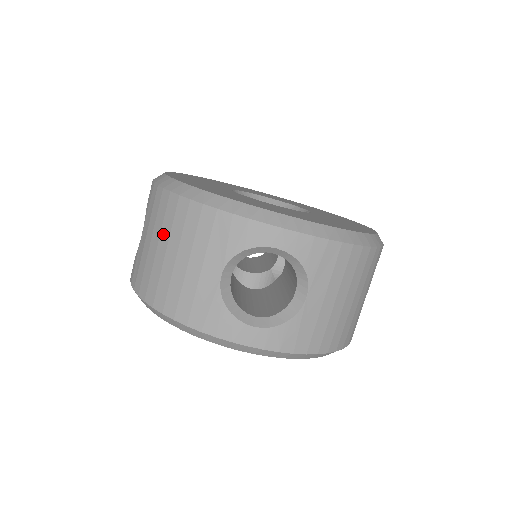
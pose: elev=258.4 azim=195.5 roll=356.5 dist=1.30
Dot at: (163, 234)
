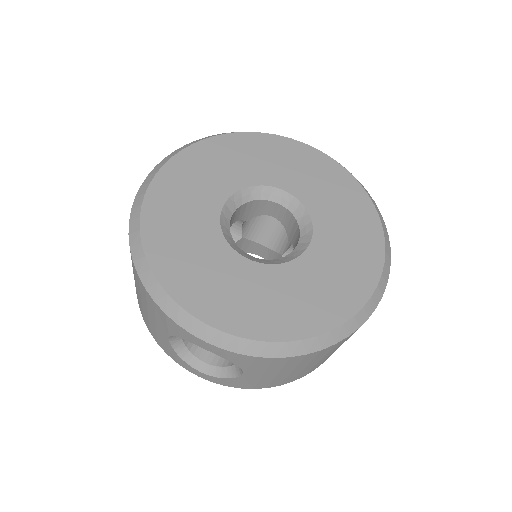
Dot at: occluded
